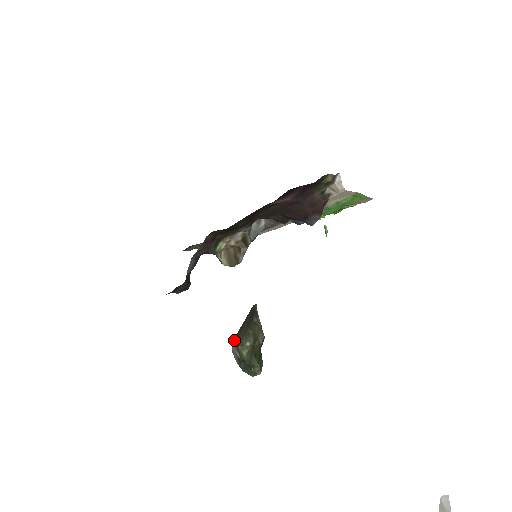
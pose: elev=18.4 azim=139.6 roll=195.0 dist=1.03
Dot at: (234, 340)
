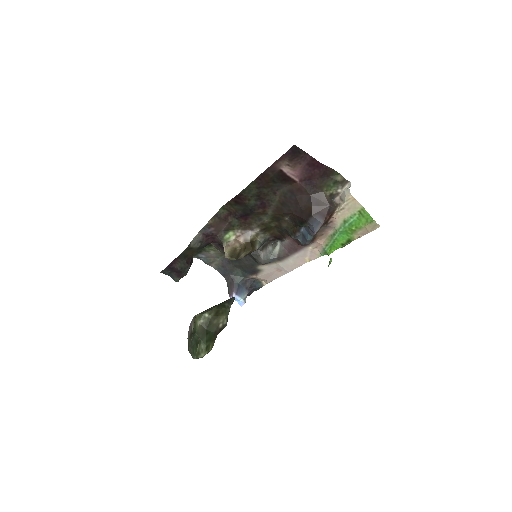
Dot at: occluded
